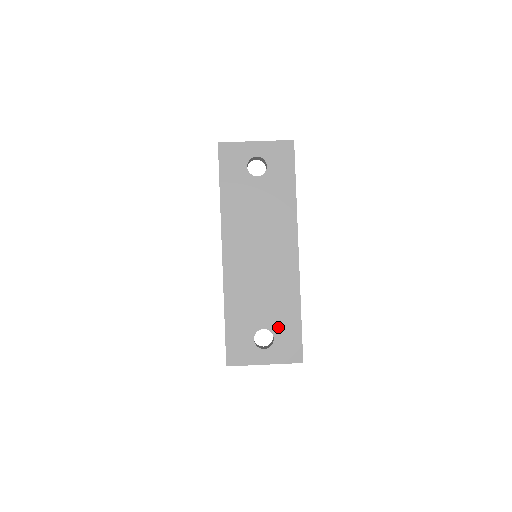
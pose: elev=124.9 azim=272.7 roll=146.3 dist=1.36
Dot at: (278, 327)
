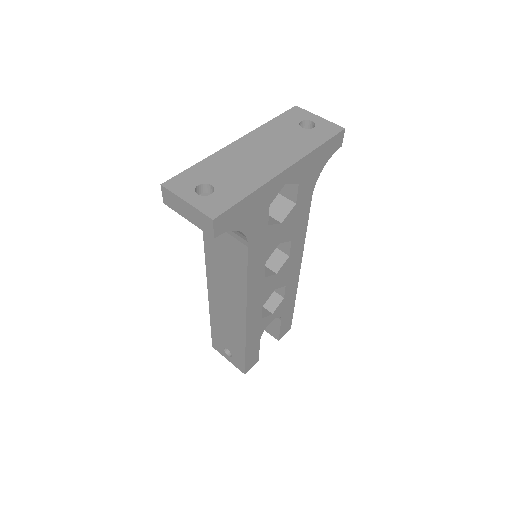
Dot at: (223, 191)
